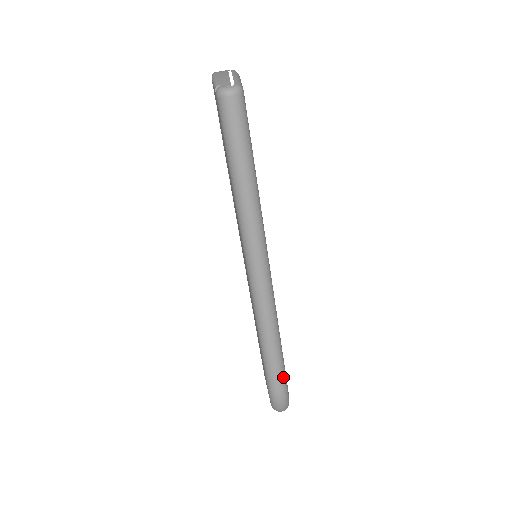
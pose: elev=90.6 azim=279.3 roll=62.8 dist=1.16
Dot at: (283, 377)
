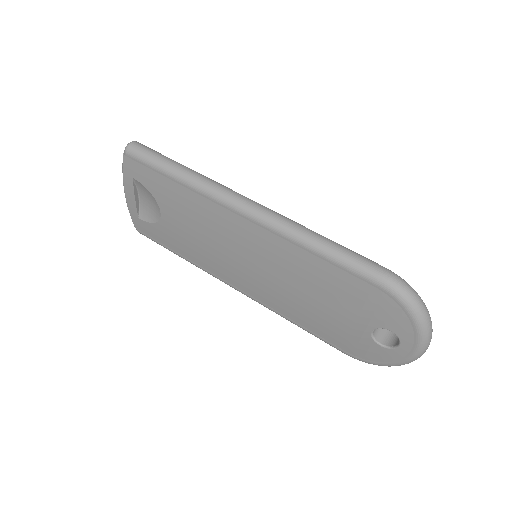
Dot at: (367, 259)
